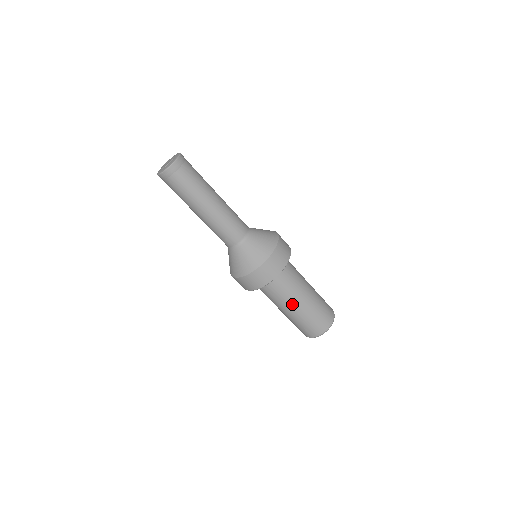
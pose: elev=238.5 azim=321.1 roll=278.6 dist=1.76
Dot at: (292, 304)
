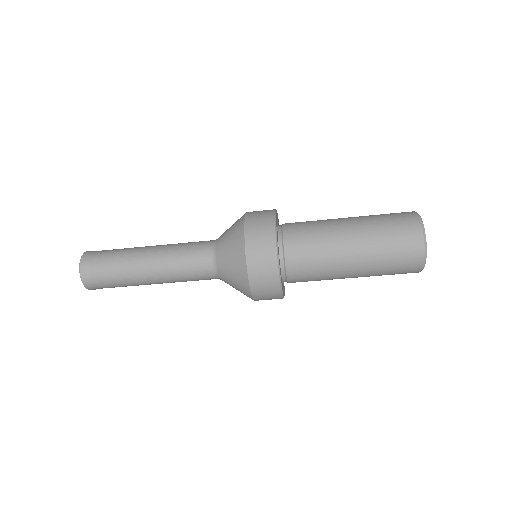
Dot at: (341, 245)
